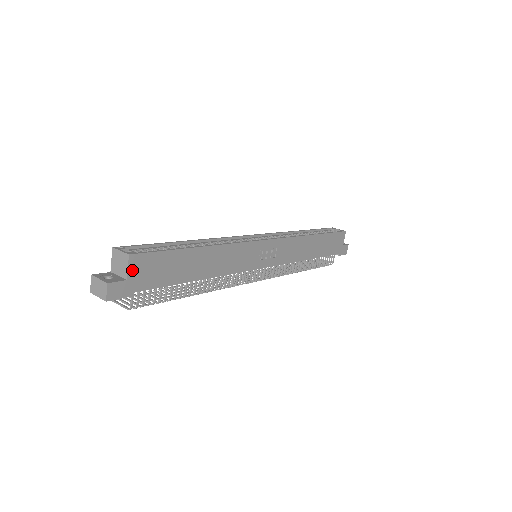
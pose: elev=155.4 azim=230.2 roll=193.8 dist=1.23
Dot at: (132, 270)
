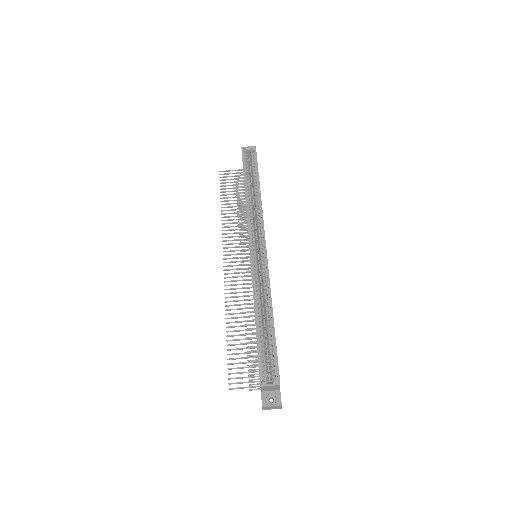
Dot at: occluded
